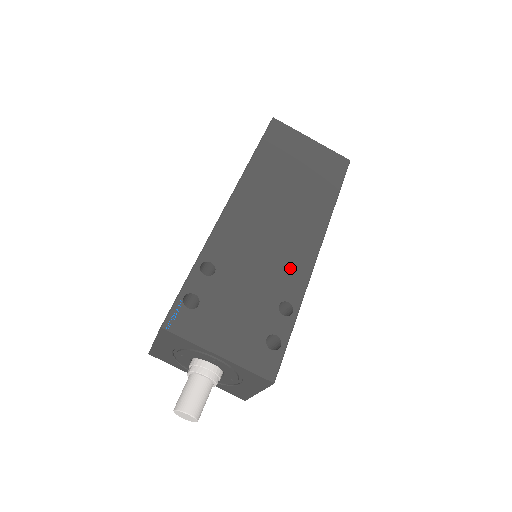
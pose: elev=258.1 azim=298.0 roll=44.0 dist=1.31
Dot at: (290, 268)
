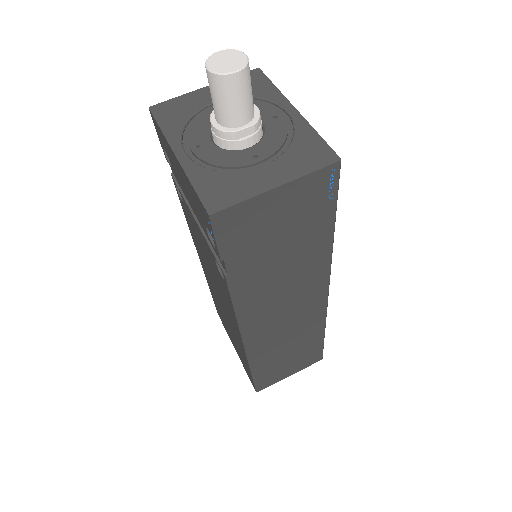
Dot at: occluded
